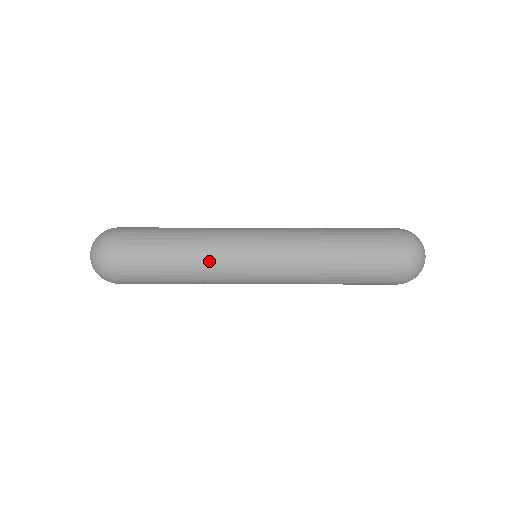
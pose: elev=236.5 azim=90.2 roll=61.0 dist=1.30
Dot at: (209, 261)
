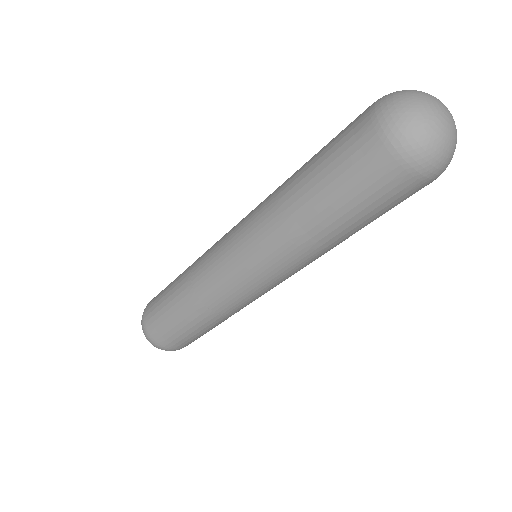
Dot at: (205, 297)
